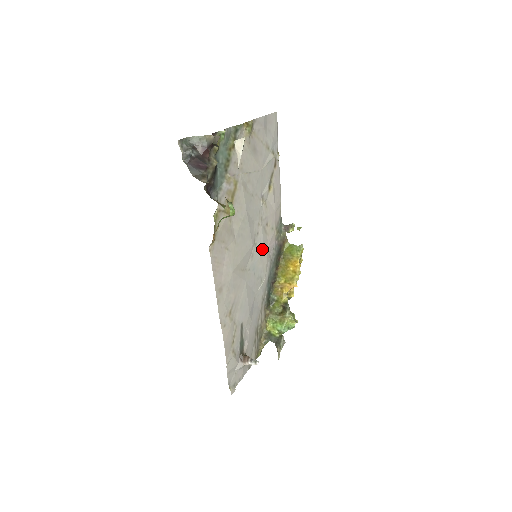
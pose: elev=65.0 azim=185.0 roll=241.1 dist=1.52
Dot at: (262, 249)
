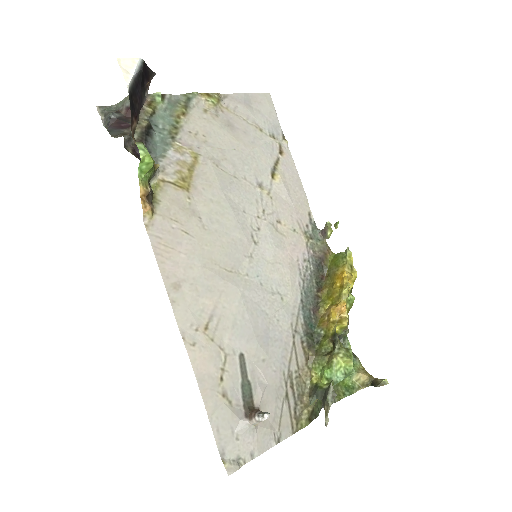
Dot at: (273, 252)
